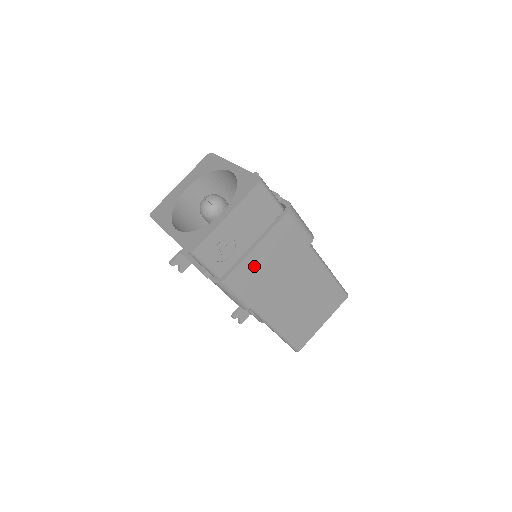
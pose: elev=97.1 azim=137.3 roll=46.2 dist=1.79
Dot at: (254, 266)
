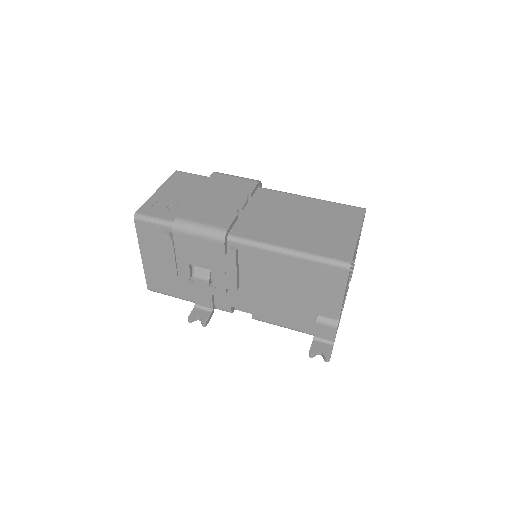
Dot at: (204, 205)
